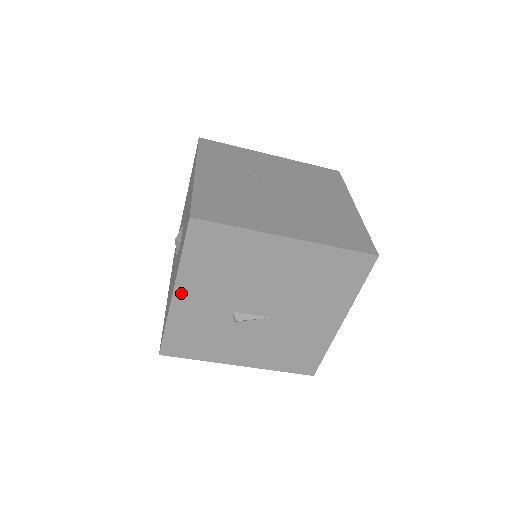
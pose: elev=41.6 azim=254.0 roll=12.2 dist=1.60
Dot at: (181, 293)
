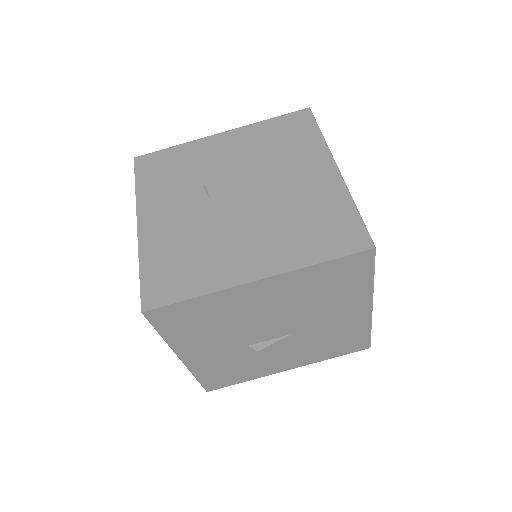
Dot at: (187, 356)
